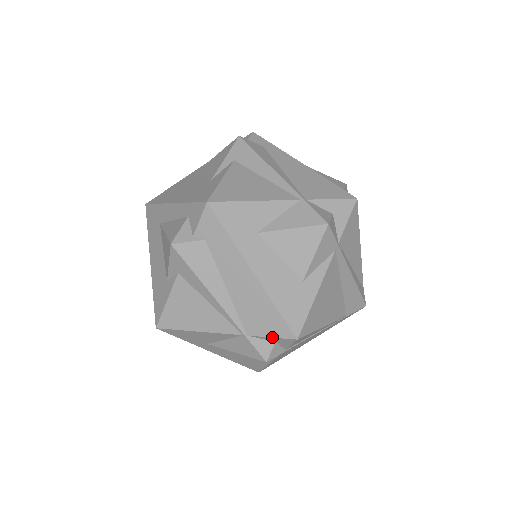
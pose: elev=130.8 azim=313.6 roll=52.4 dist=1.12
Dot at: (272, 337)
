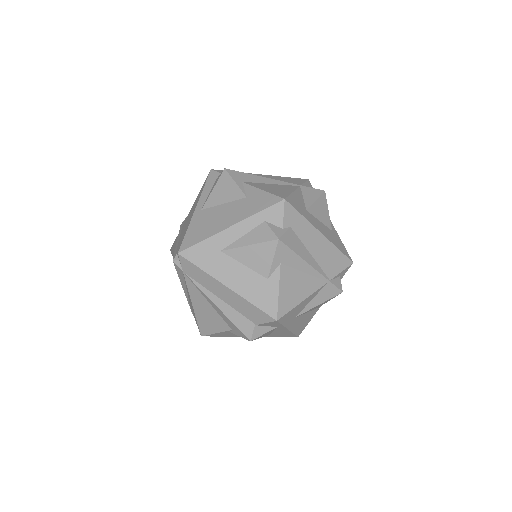
Dot at: (342, 271)
